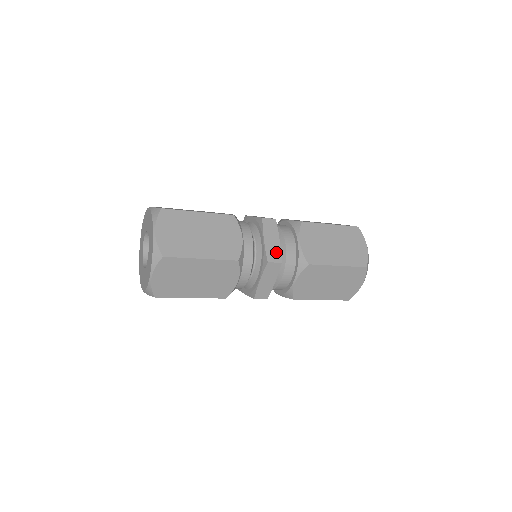
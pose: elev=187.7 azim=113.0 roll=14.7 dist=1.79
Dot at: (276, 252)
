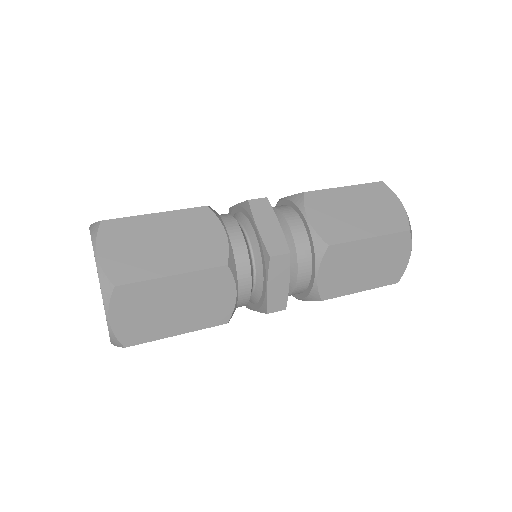
Dot at: (281, 298)
